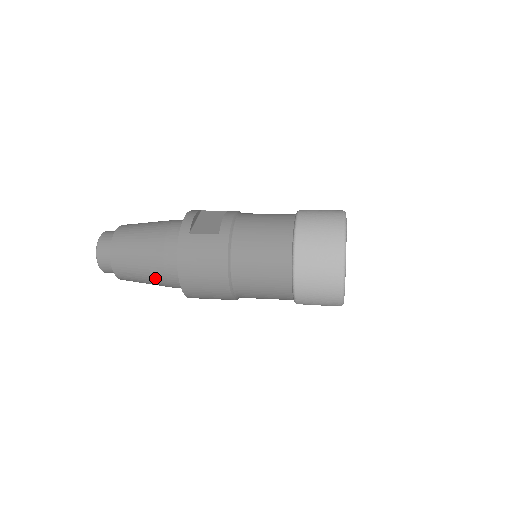
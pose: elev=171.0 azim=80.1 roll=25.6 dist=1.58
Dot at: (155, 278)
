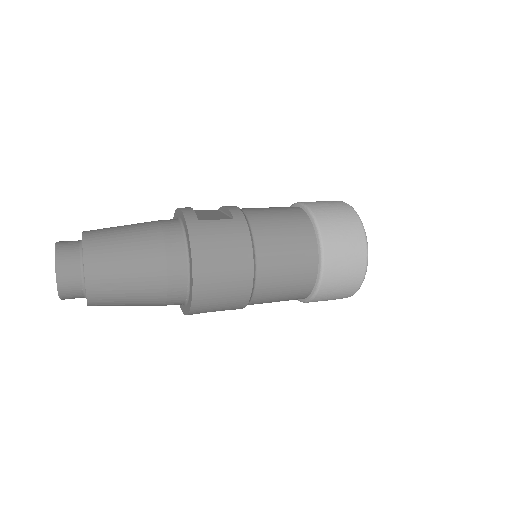
Dot at: (150, 285)
